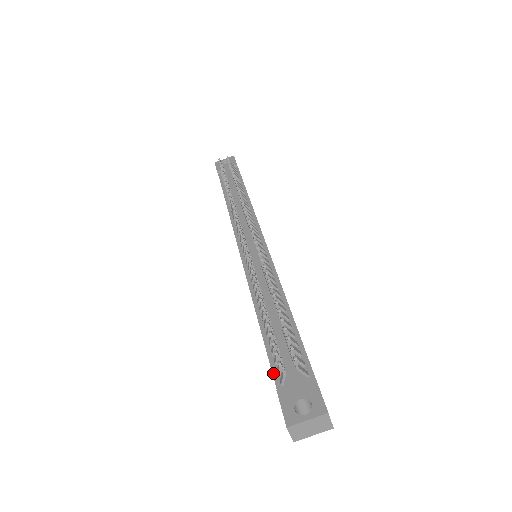
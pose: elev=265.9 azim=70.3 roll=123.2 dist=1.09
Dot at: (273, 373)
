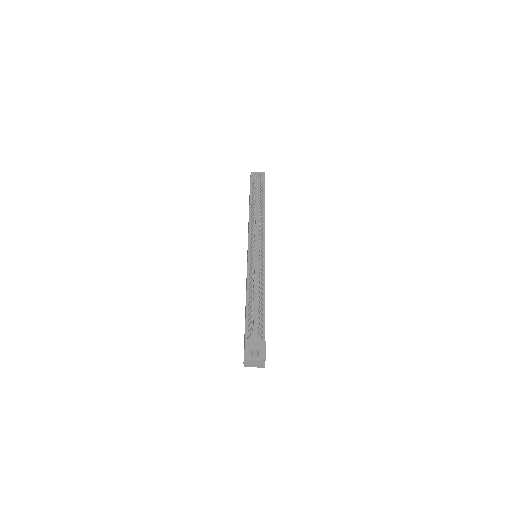
Dot at: (245, 331)
